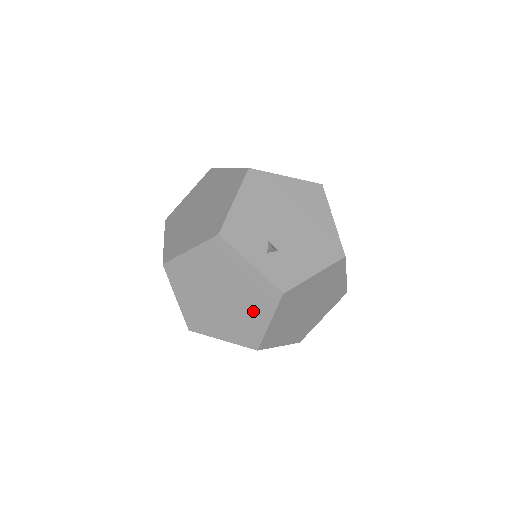
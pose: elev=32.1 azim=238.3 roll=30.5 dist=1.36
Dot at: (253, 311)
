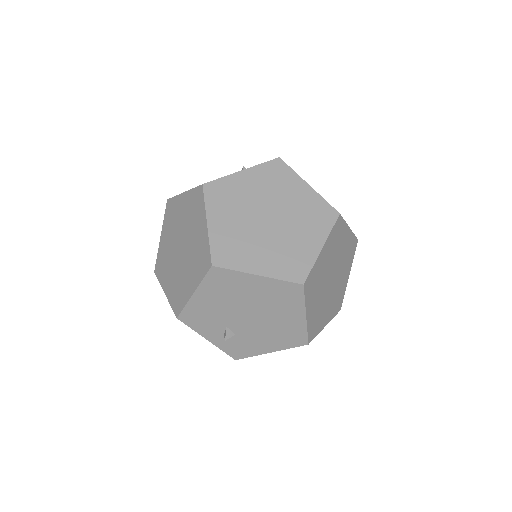
Dot at: occluded
